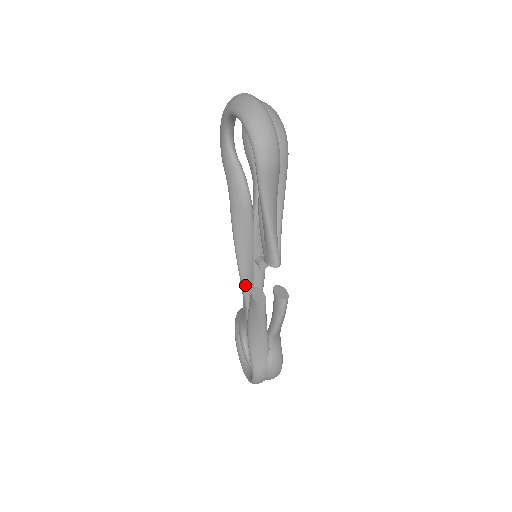
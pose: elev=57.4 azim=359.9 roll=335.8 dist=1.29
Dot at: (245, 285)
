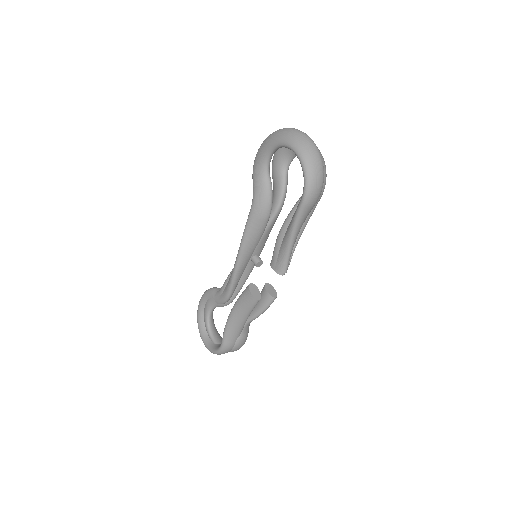
Dot at: (236, 276)
